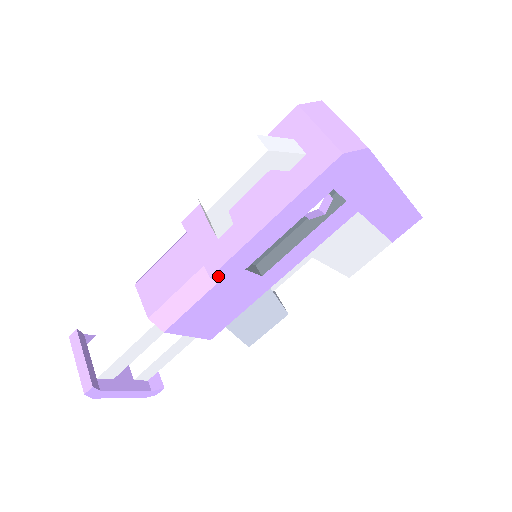
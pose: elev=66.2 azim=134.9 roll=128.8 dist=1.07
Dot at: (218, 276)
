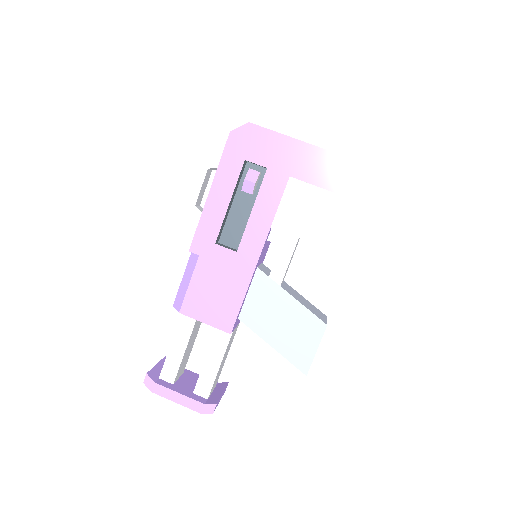
Dot at: (195, 250)
